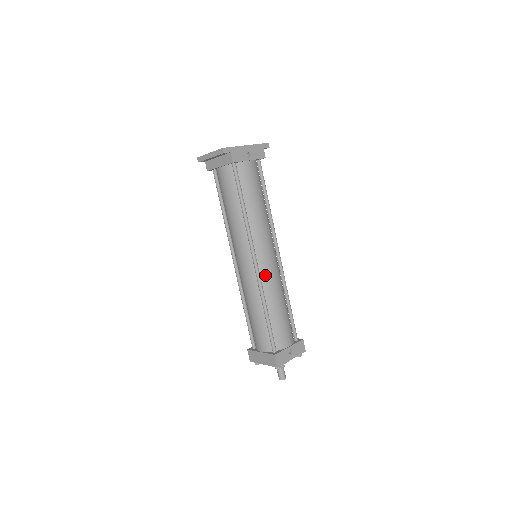
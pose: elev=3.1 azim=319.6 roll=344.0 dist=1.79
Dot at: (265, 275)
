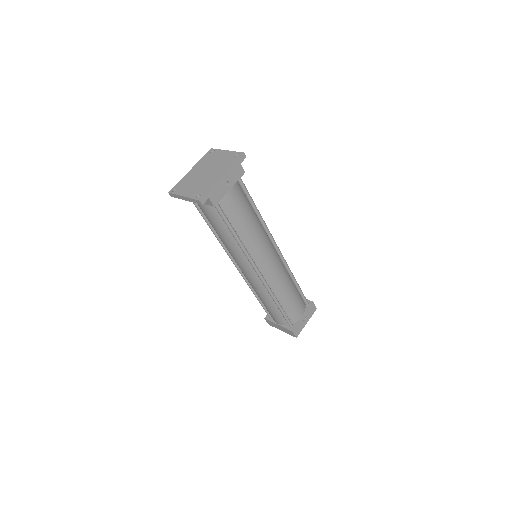
Dot at: (271, 279)
